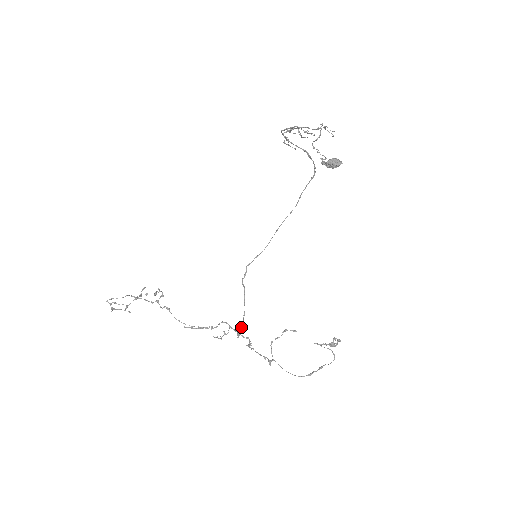
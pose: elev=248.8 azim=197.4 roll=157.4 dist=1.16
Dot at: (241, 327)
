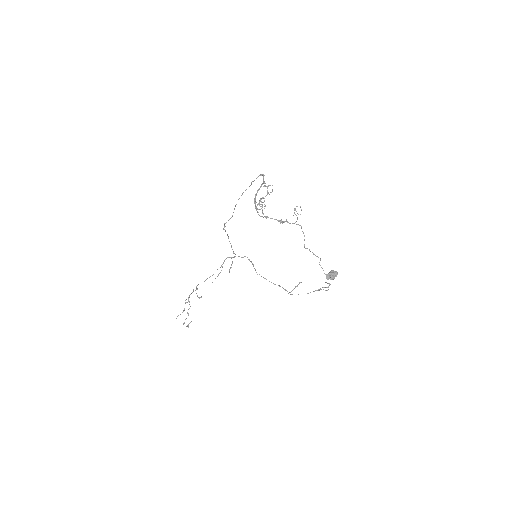
Dot at: (230, 243)
